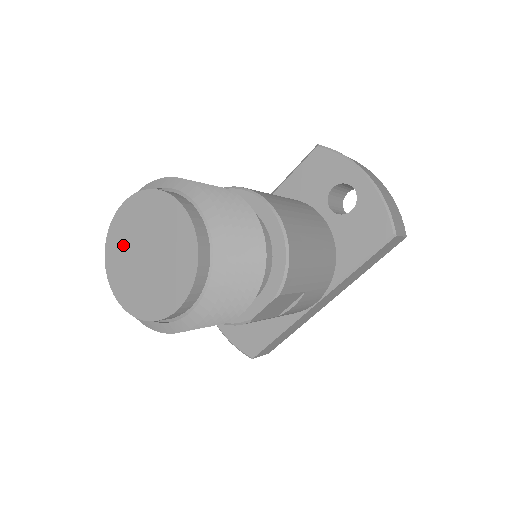
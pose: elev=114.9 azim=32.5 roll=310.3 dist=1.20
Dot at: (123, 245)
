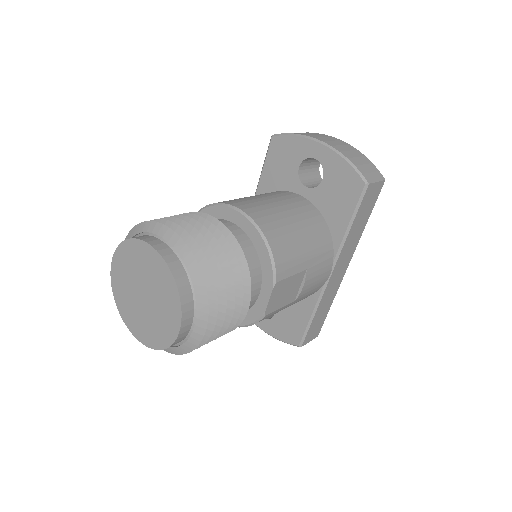
Dot at: (125, 295)
